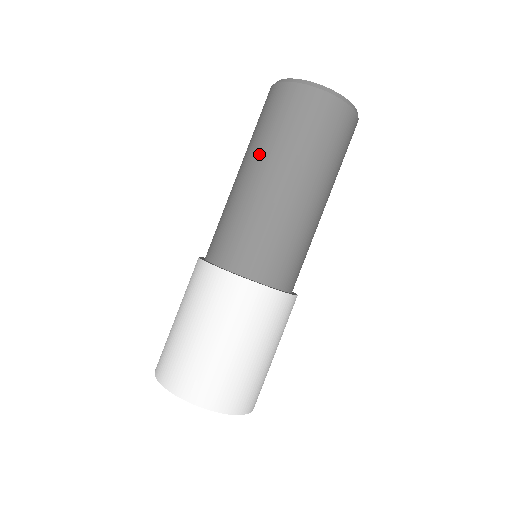
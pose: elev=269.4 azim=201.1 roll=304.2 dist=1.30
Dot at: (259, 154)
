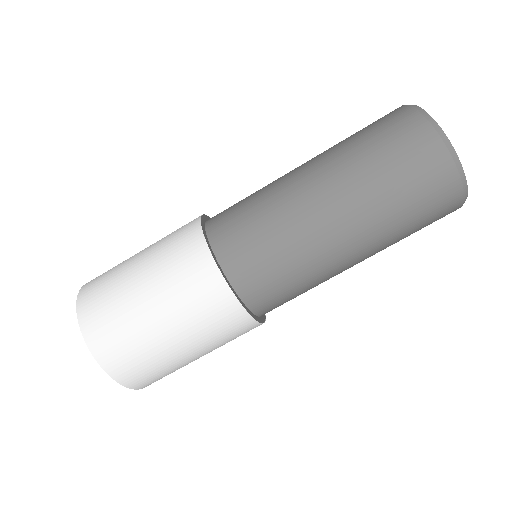
Dot at: (328, 158)
